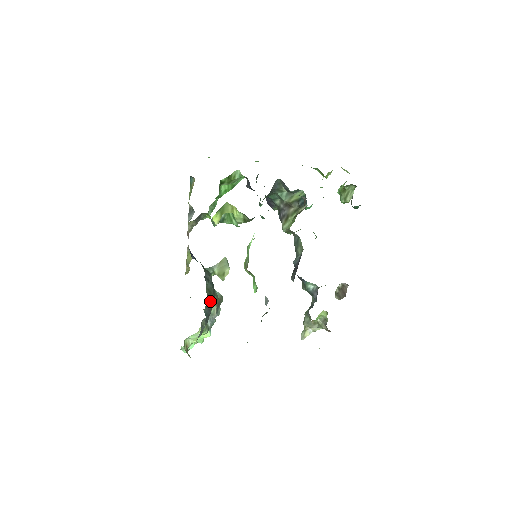
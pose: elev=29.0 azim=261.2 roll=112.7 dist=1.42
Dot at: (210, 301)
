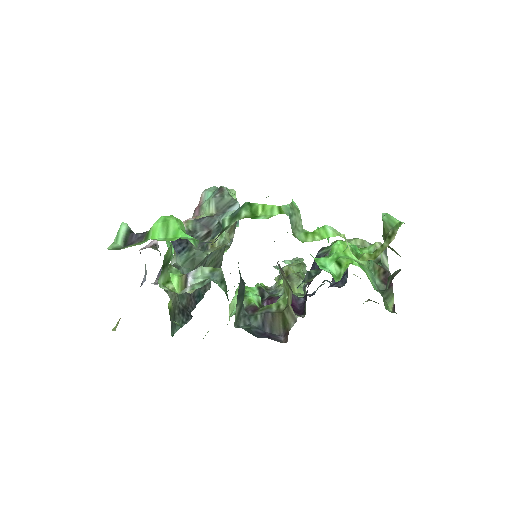
Dot at: (216, 267)
